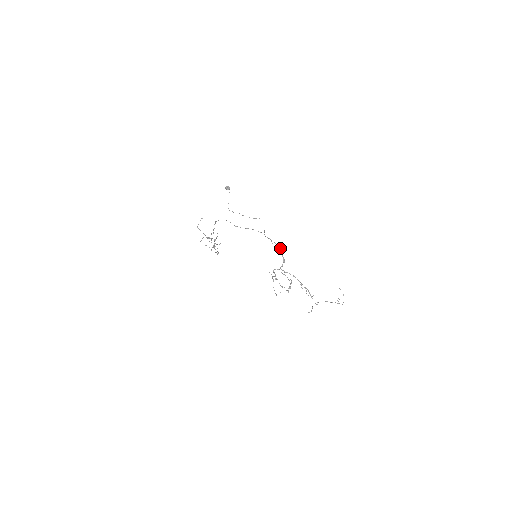
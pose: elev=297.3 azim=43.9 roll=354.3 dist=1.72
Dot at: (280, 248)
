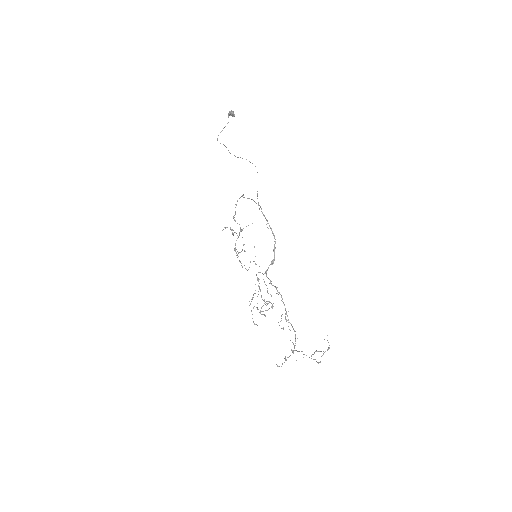
Dot at: (275, 239)
